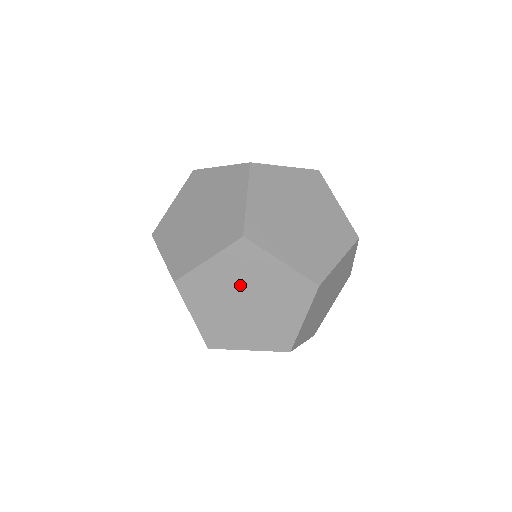
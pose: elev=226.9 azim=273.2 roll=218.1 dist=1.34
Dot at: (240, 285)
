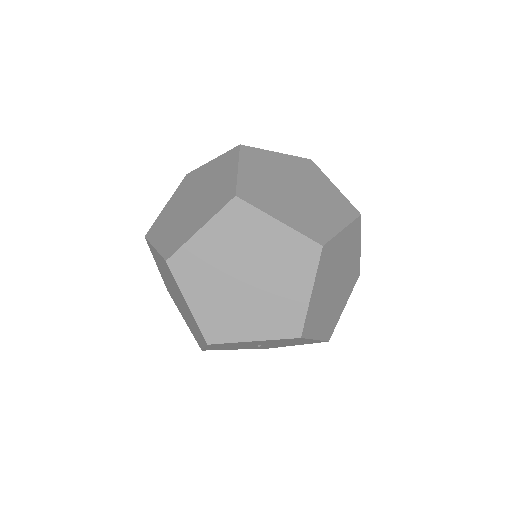
Dot at: (237, 256)
